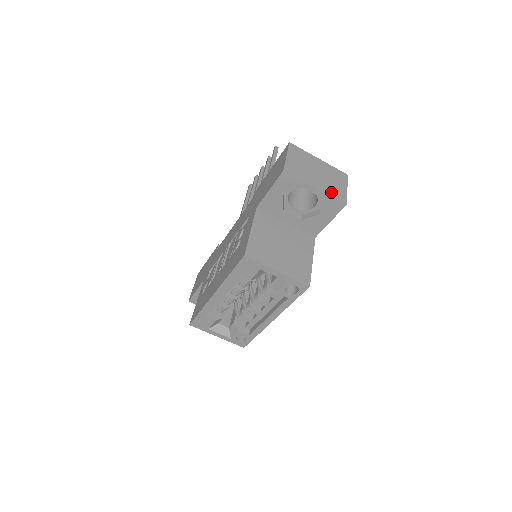
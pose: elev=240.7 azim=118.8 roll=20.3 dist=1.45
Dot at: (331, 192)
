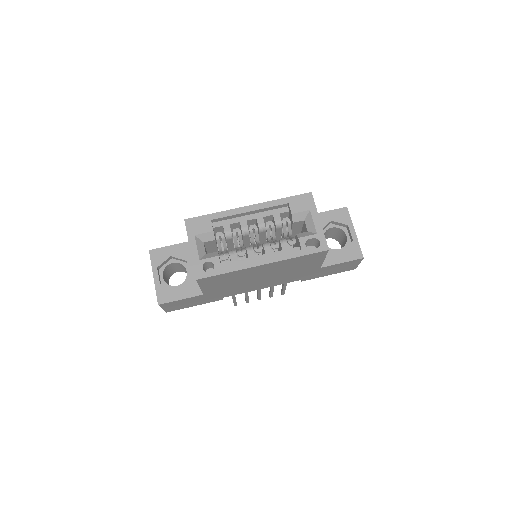
Dot at: (358, 246)
